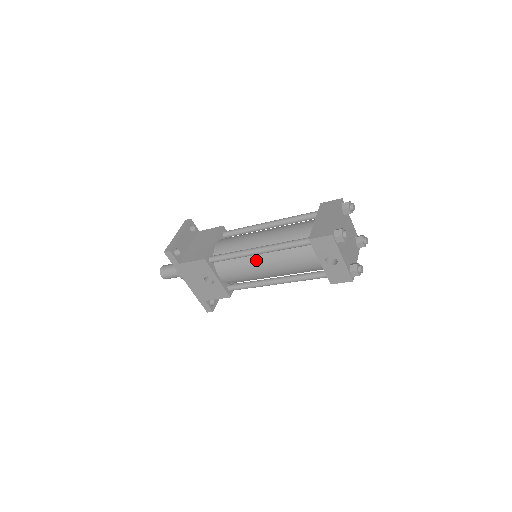
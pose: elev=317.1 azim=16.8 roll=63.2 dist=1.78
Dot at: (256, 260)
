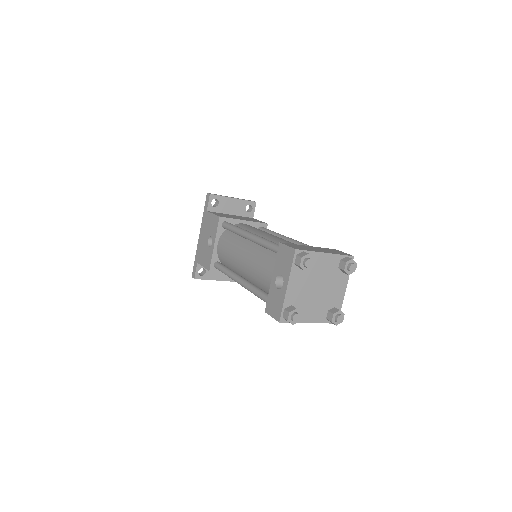
Dot at: (244, 245)
